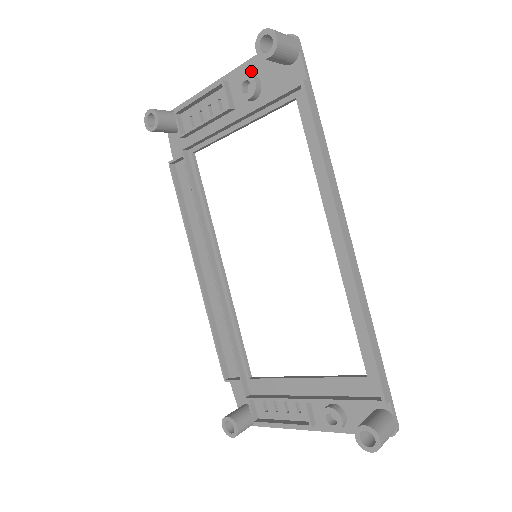
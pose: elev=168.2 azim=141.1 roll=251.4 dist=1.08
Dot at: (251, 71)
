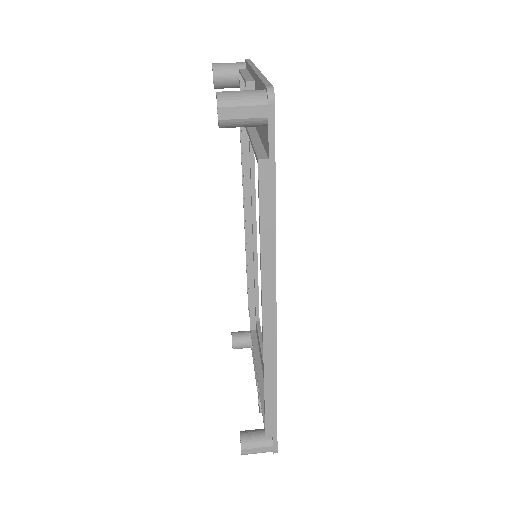
Dot at: occluded
